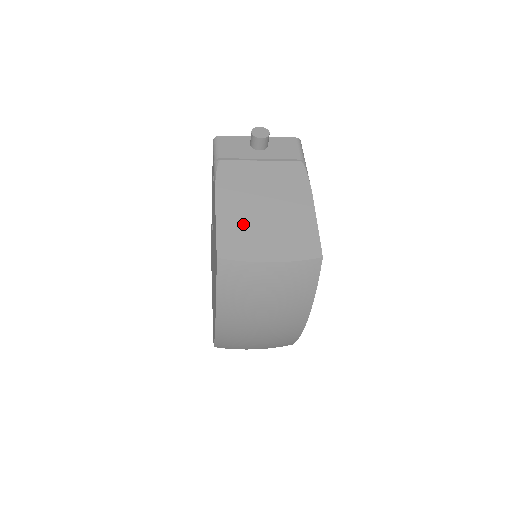
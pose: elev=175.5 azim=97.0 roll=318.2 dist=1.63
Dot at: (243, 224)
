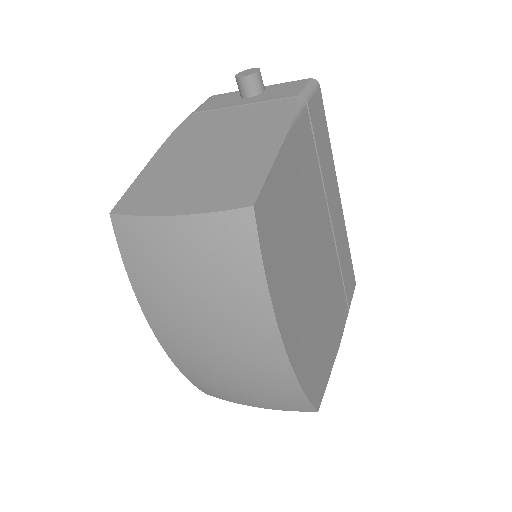
Dot at: (169, 174)
